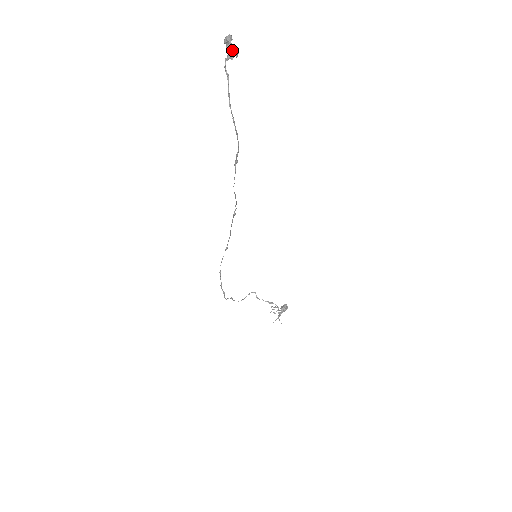
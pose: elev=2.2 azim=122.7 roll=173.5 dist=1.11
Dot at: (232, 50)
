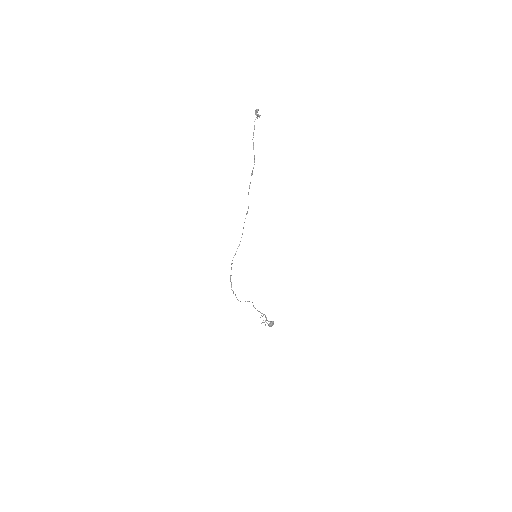
Dot at: (258, 114)
